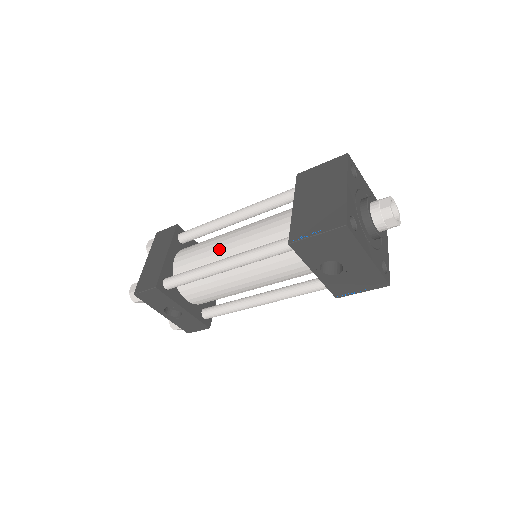
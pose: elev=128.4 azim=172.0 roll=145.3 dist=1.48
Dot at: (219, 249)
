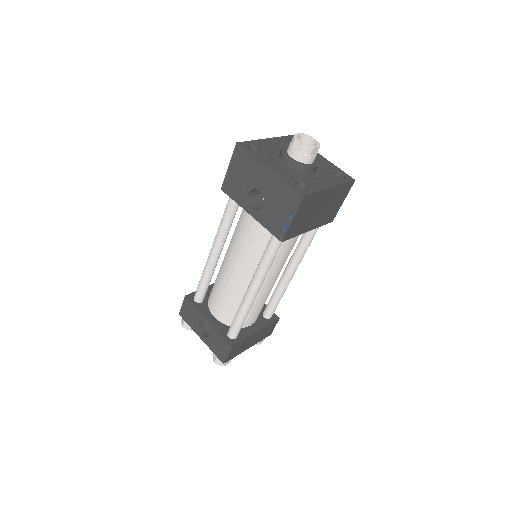
Dot at: occluded
